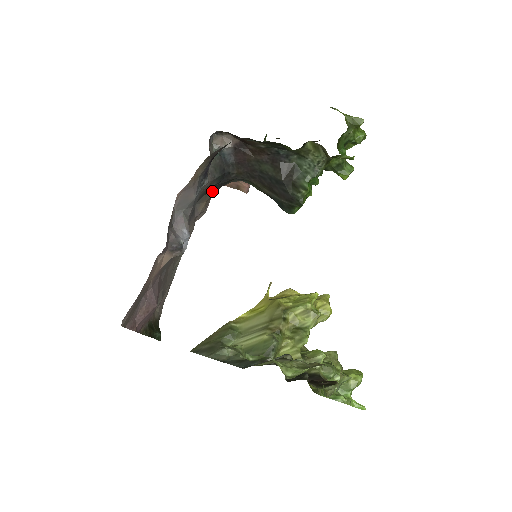
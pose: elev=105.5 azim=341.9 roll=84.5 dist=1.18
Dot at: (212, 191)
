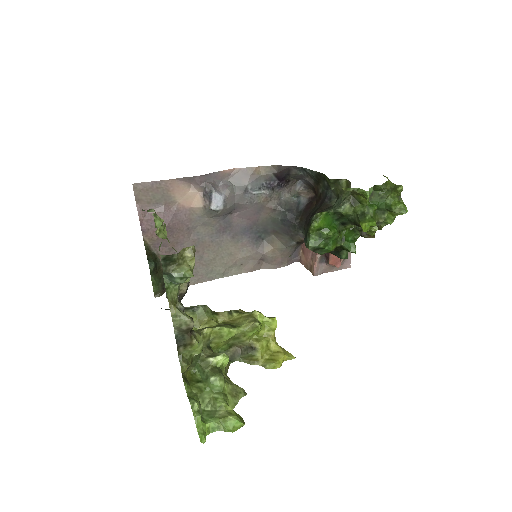
Dot at: (281, 237)
